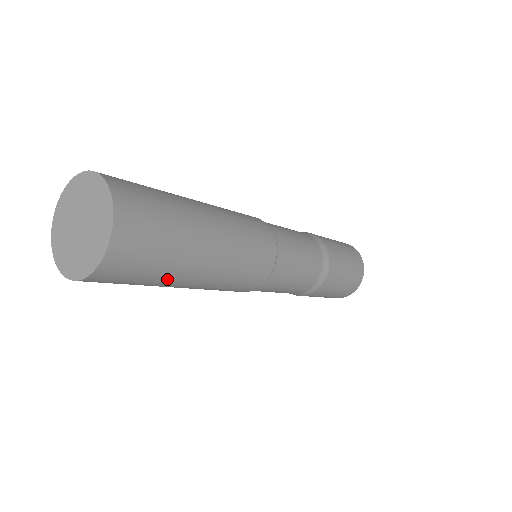
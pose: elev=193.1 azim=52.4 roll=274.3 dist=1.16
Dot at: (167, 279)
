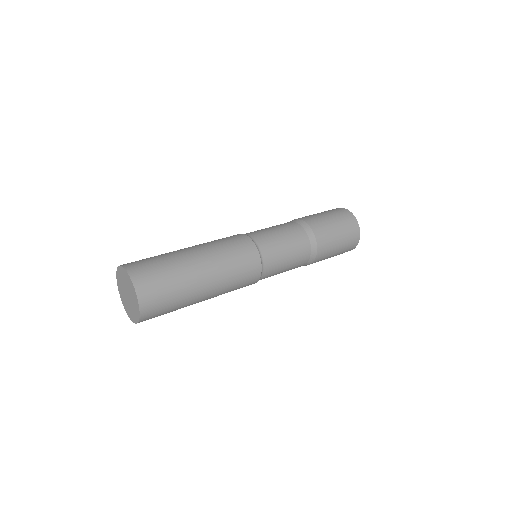
Dot at: (187, 298)
